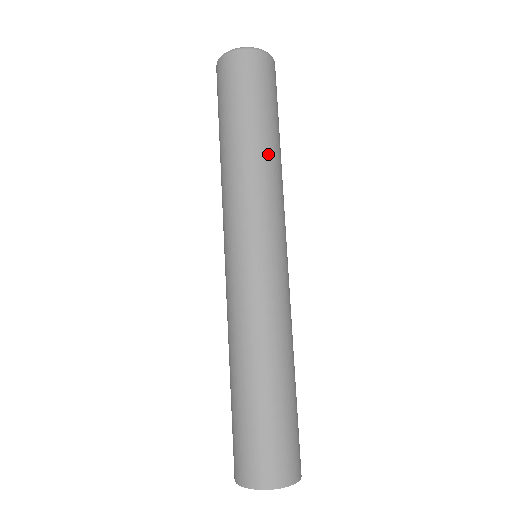
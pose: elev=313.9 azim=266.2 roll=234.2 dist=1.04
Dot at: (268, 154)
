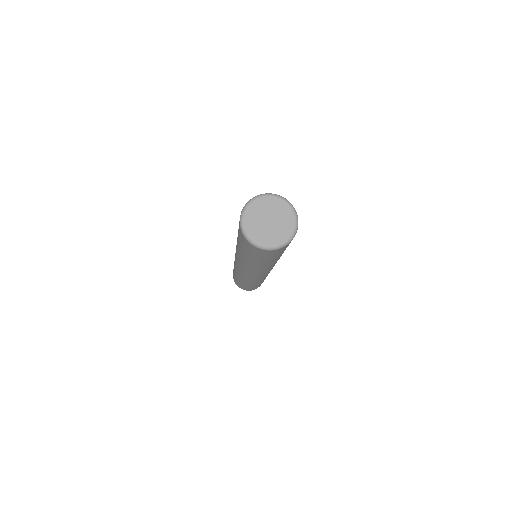
Dot at: (269, 265)
